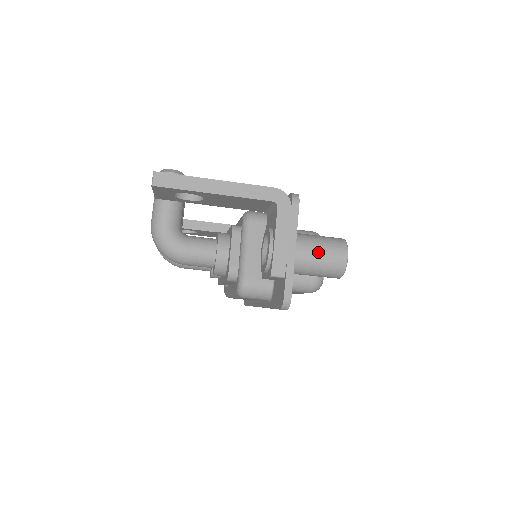
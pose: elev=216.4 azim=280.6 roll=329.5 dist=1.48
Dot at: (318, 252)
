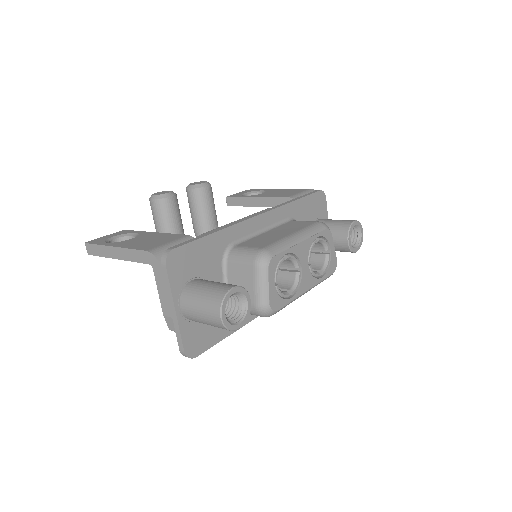
Dot at: (197, 311)
